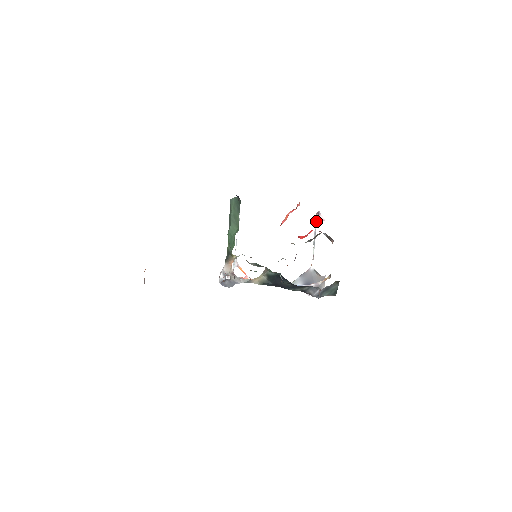
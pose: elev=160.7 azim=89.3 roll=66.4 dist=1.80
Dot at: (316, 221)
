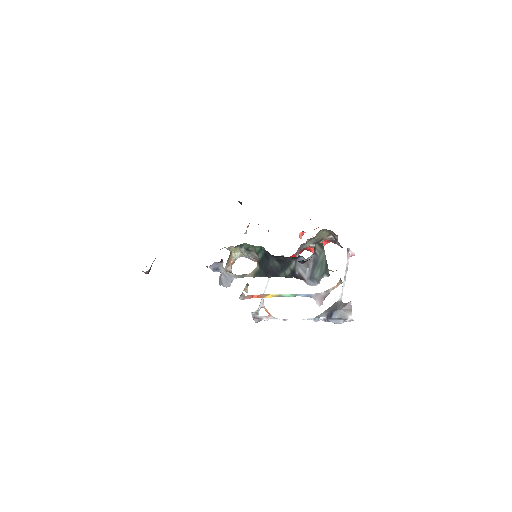
Dot at: (347, 258)
